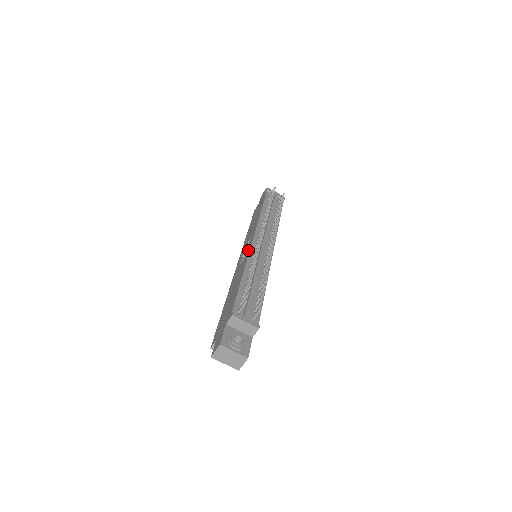
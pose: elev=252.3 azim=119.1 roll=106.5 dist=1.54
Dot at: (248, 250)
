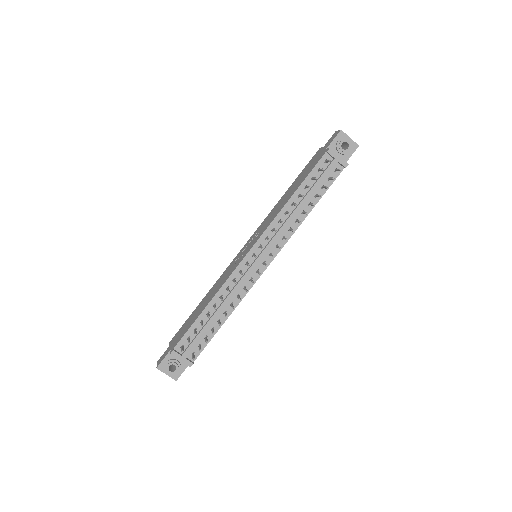
Dot at: (238, 263)
